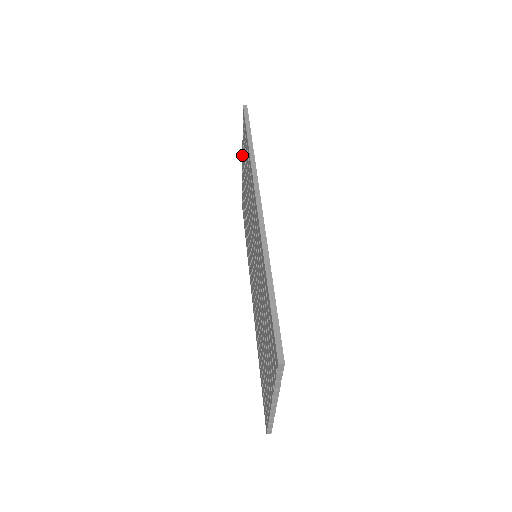
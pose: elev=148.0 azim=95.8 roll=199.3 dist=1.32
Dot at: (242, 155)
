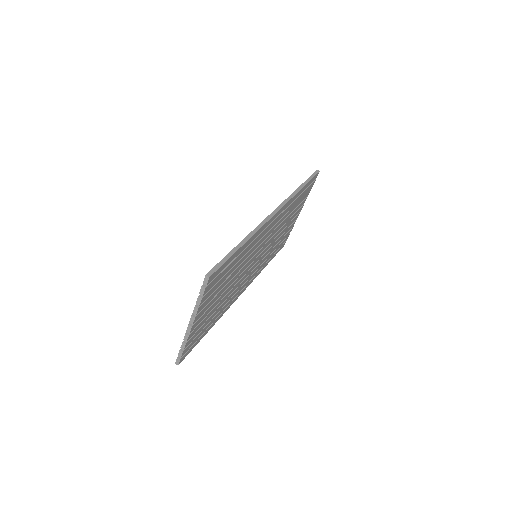
Dot at: occluded
